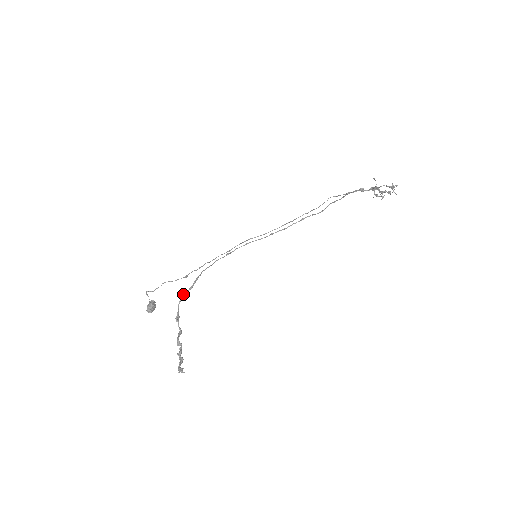
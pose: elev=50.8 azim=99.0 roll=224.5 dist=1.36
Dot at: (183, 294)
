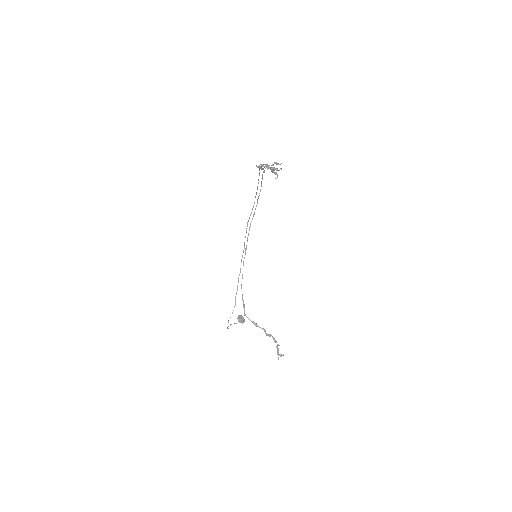
Dot at: (244, 314)
